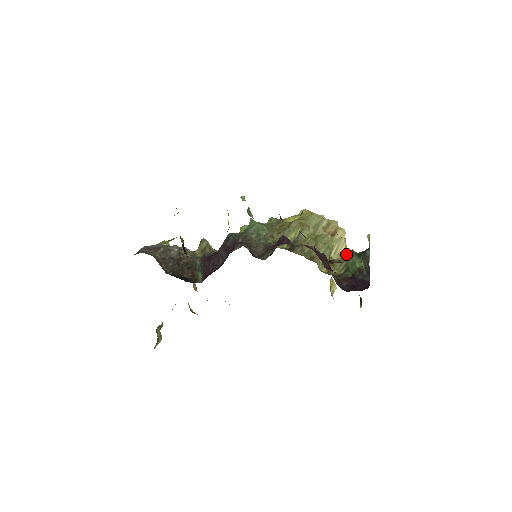
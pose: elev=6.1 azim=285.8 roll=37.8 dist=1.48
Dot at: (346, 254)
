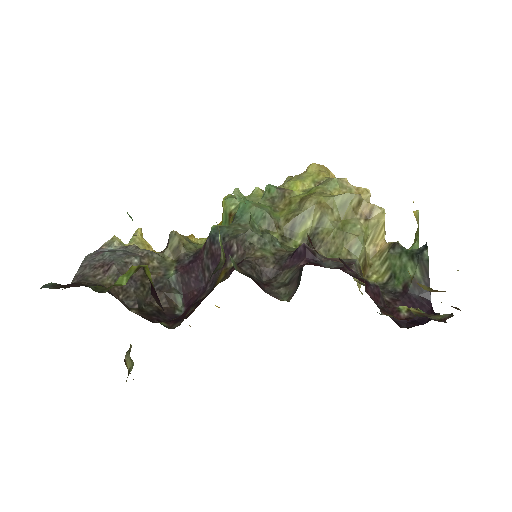
Dot at: (387, 247)
